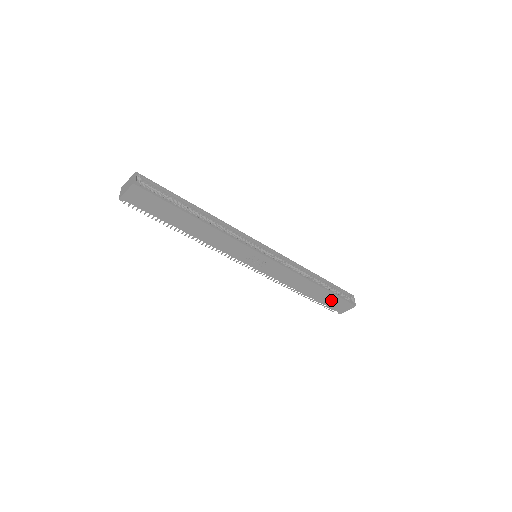
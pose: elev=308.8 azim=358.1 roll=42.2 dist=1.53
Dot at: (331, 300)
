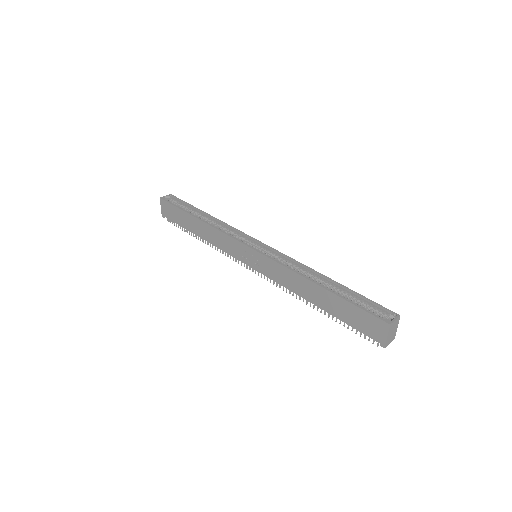
Dot at: (352, 314)
